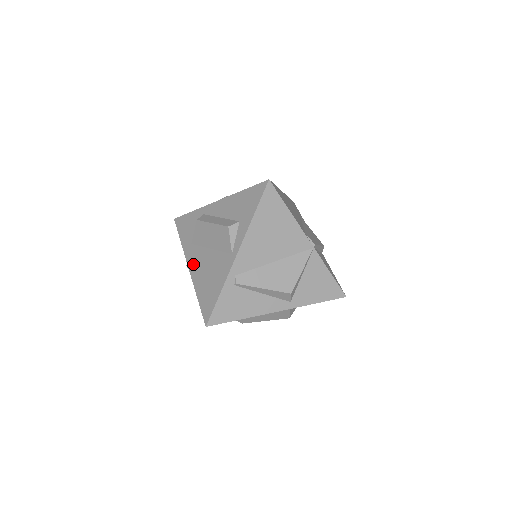
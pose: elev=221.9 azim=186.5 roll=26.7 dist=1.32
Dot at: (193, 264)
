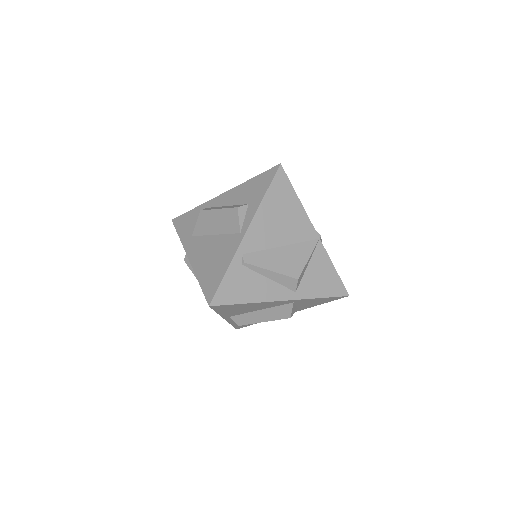
Dot at: (194, 253)
